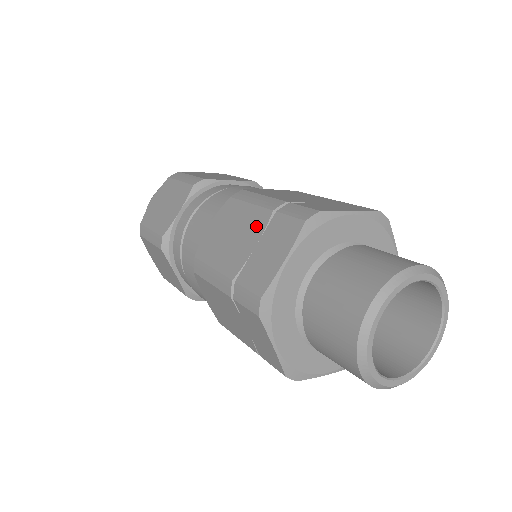
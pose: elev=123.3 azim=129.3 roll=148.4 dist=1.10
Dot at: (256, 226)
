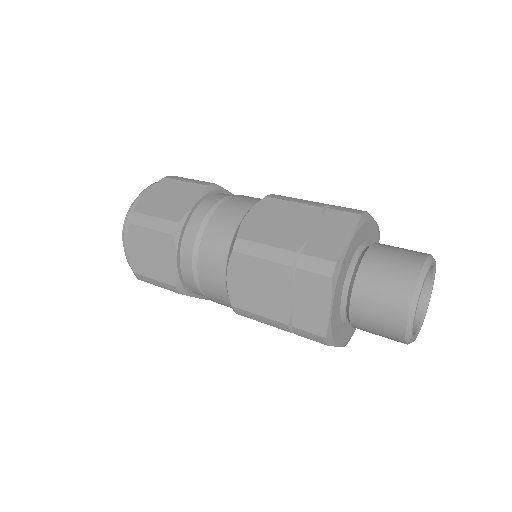
Dot at: (282, 281)
